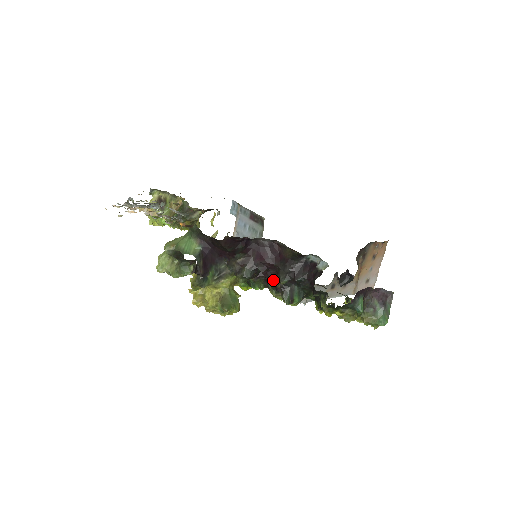
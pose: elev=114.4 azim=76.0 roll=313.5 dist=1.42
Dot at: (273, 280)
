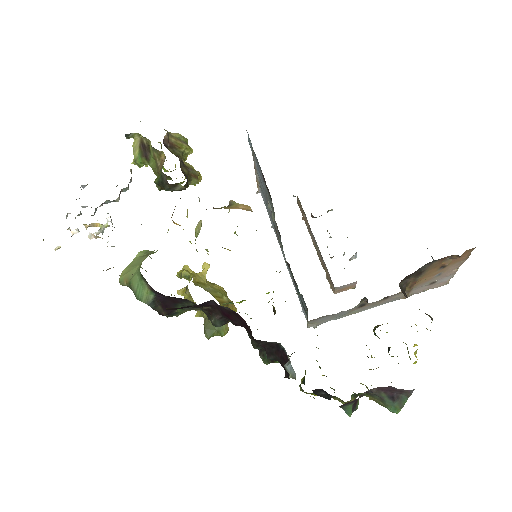
Dot at: (249, 335)
